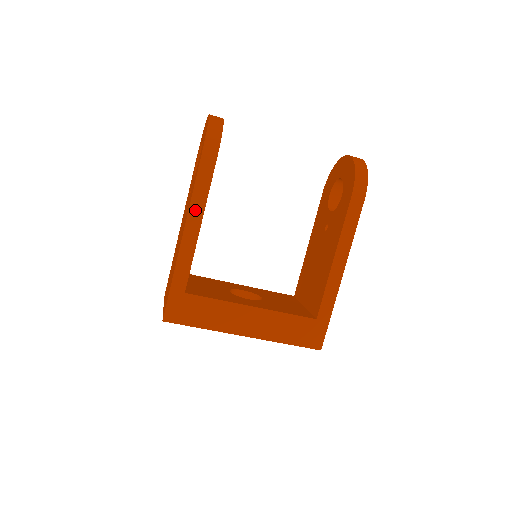
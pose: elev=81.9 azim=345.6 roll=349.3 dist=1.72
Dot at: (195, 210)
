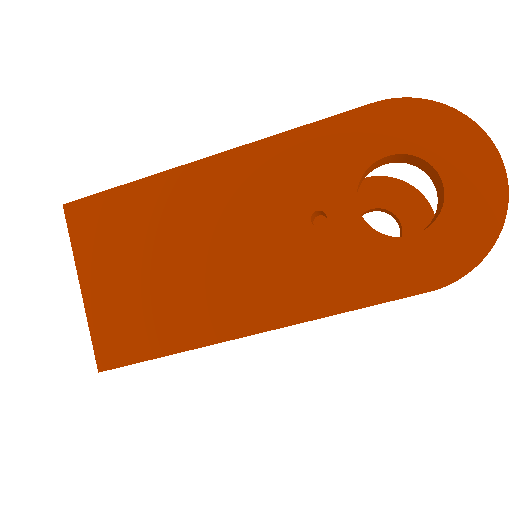
Dot at: occluded
